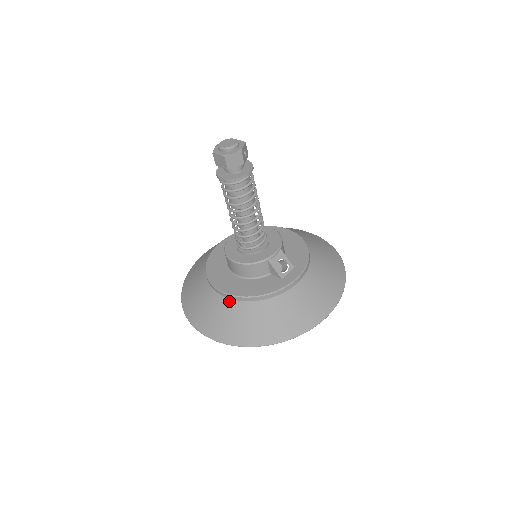
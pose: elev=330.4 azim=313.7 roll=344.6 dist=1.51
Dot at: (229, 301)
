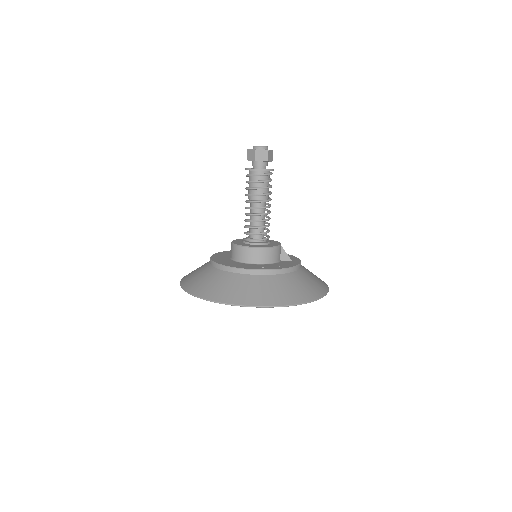
Dot at: (273, 276)
